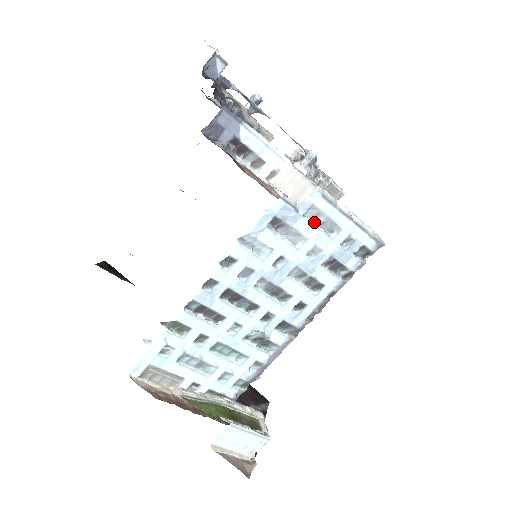
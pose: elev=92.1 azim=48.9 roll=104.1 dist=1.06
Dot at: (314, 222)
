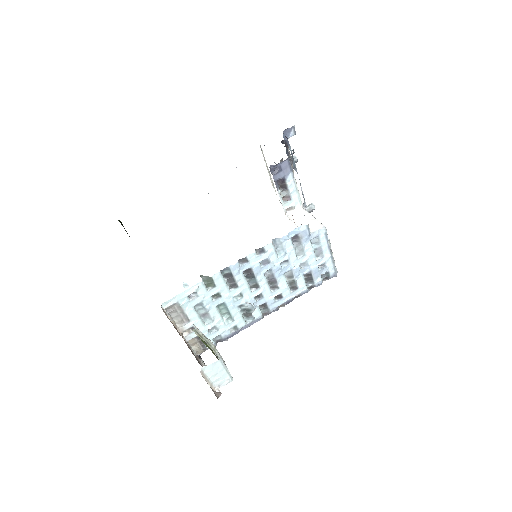
Dot at: (312, 246)
